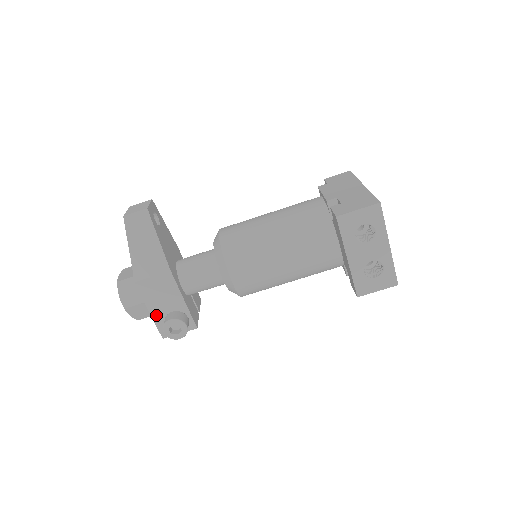
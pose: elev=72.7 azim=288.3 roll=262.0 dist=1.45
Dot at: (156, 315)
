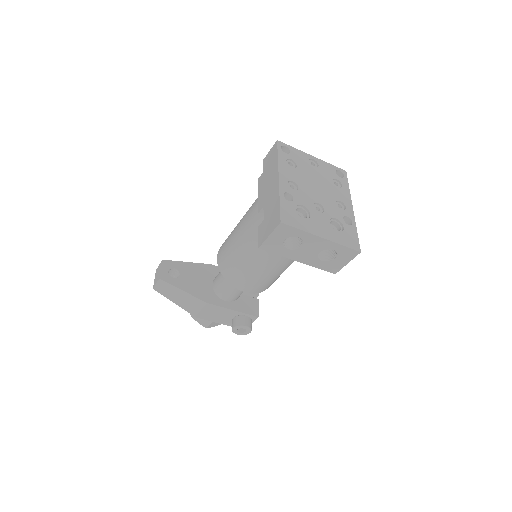
Dot at: (227, 323)
